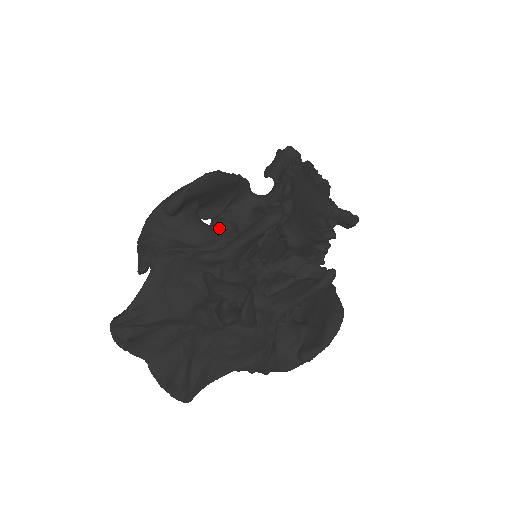
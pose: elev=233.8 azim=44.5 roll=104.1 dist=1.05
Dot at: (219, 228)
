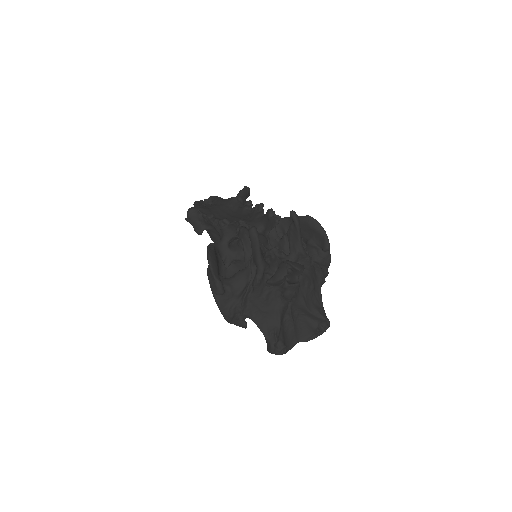
Dot at: (230, 273)
